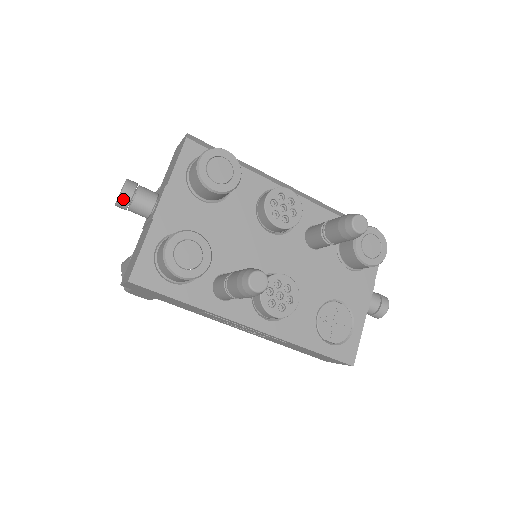
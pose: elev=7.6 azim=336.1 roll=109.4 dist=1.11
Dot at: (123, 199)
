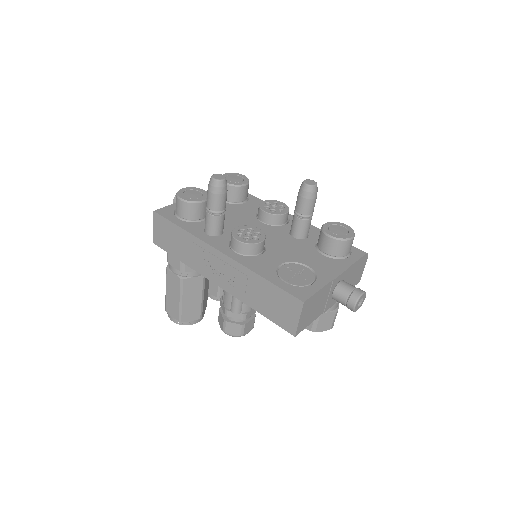
Dot at: occluded
